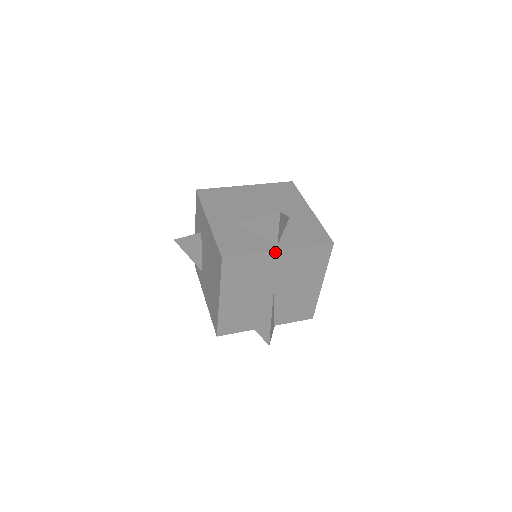
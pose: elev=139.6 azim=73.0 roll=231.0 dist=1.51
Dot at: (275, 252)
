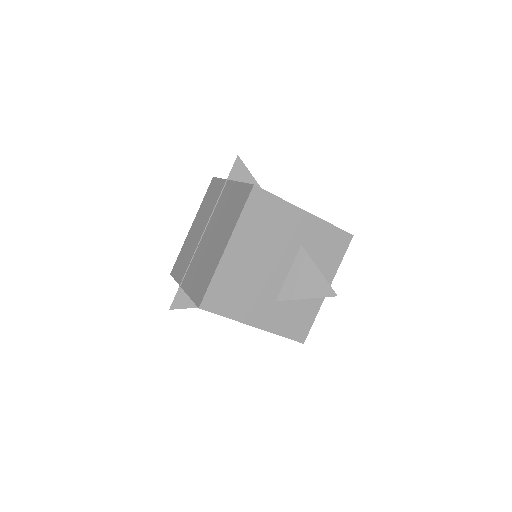
Dot at: occluded
